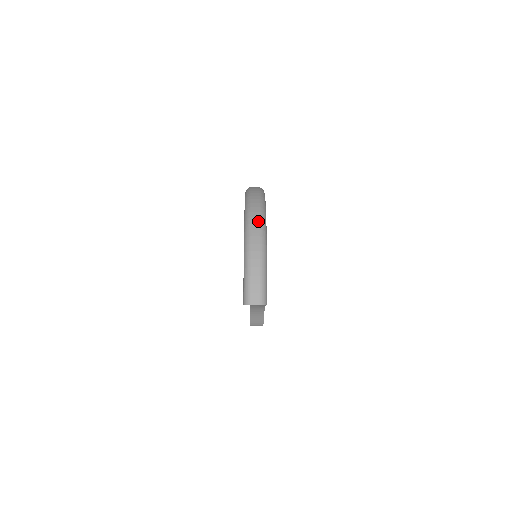
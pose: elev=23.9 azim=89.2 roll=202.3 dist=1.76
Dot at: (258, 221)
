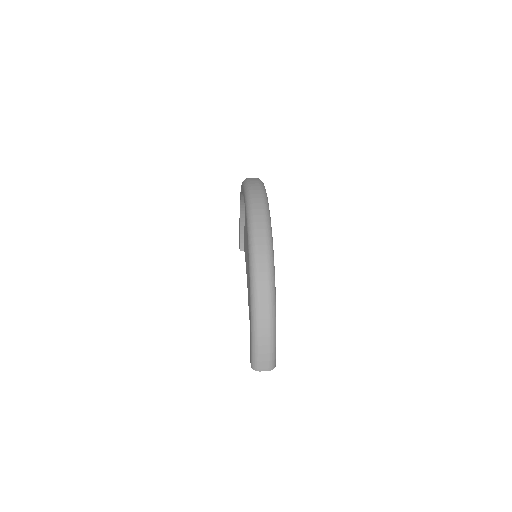
Dot at: (266, 278)
